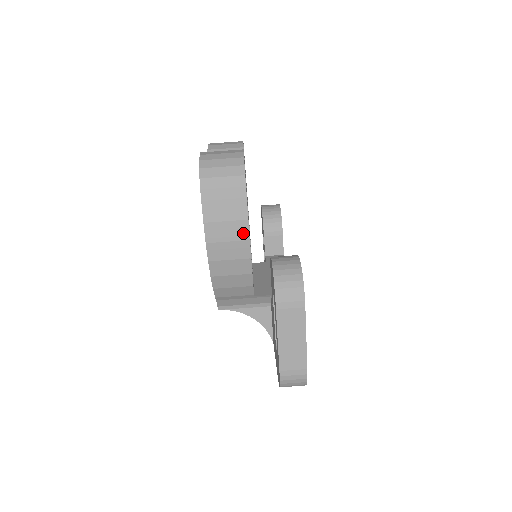
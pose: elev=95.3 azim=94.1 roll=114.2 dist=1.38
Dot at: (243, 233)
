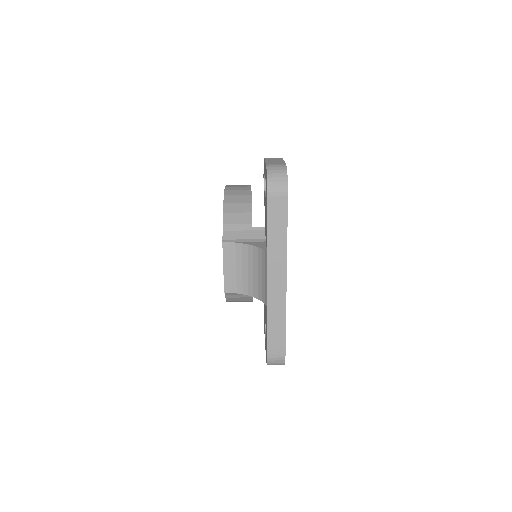
Dot at: (248, 189)
